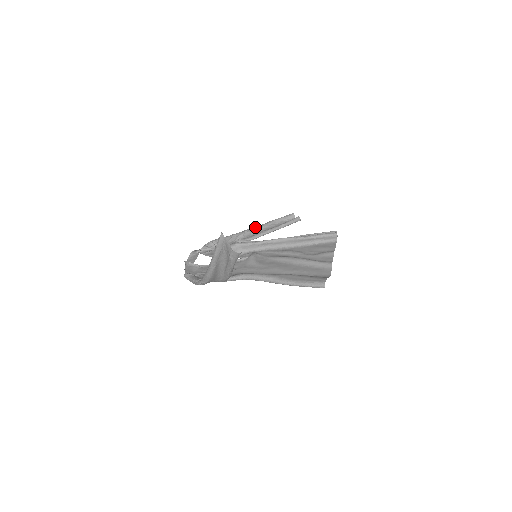
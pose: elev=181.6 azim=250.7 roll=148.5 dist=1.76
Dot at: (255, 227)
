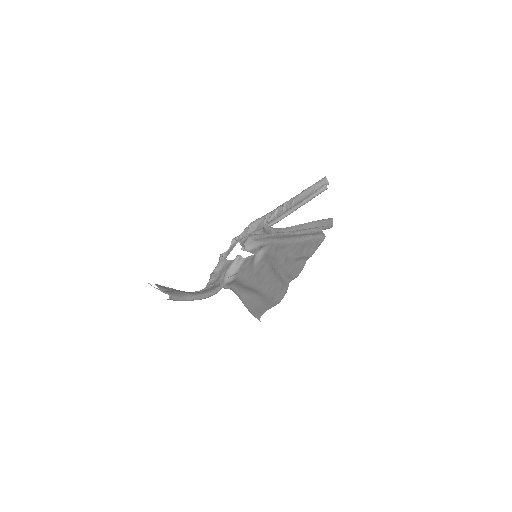
Dot at: (288, 201)
